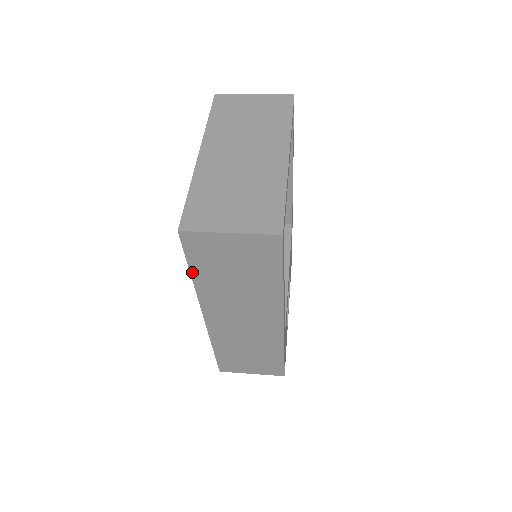
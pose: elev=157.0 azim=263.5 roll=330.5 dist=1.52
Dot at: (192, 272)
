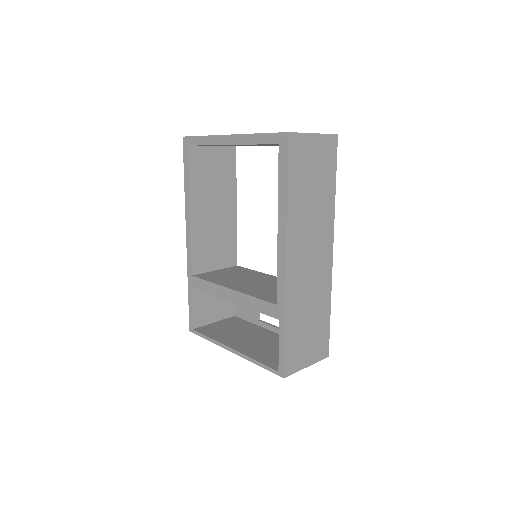
Dot at: (288, 188)
